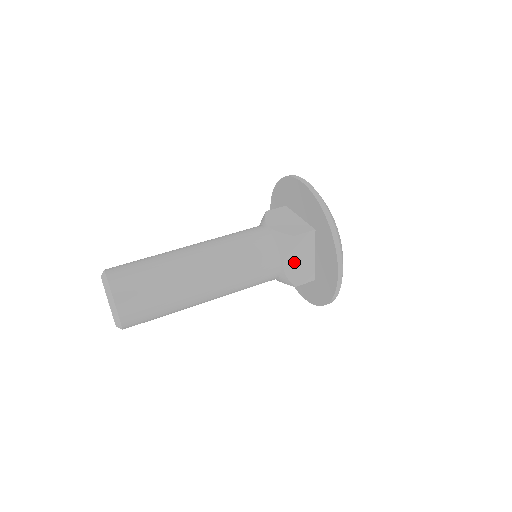
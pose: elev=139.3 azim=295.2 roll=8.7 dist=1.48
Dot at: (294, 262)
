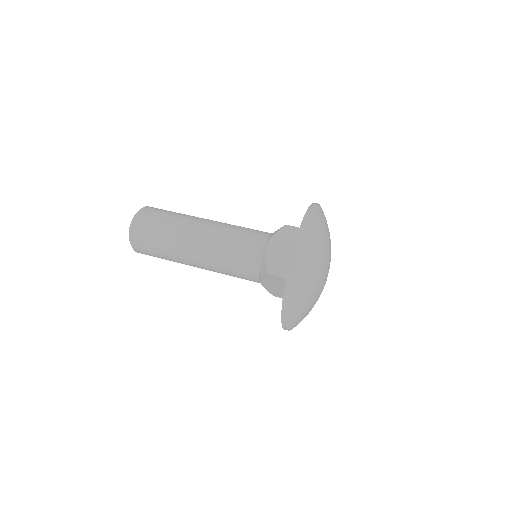
Dot at: (277, 248)
